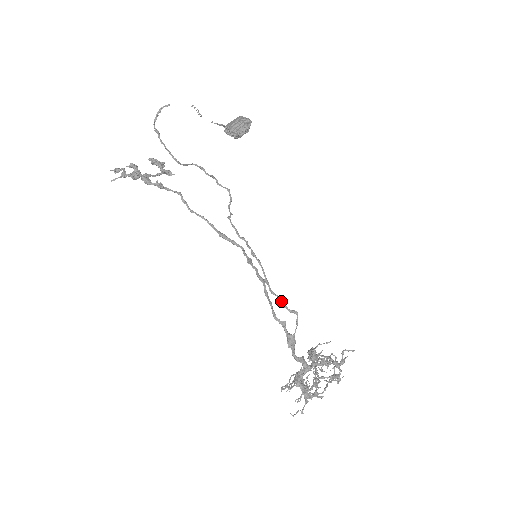
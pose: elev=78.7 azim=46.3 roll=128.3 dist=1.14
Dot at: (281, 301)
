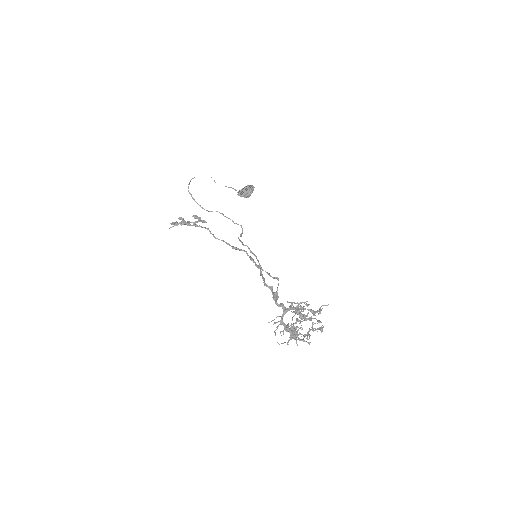
Dot at: (267, 273)
